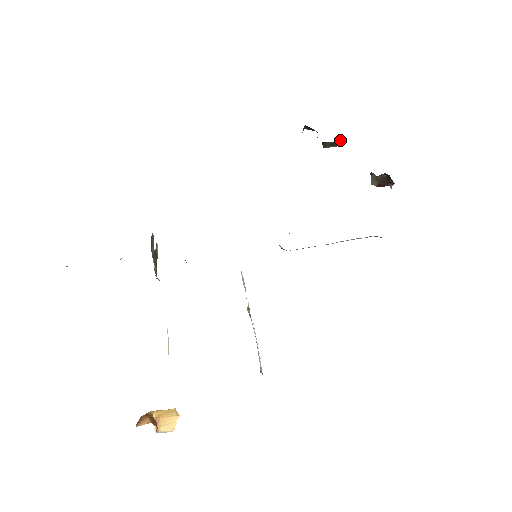
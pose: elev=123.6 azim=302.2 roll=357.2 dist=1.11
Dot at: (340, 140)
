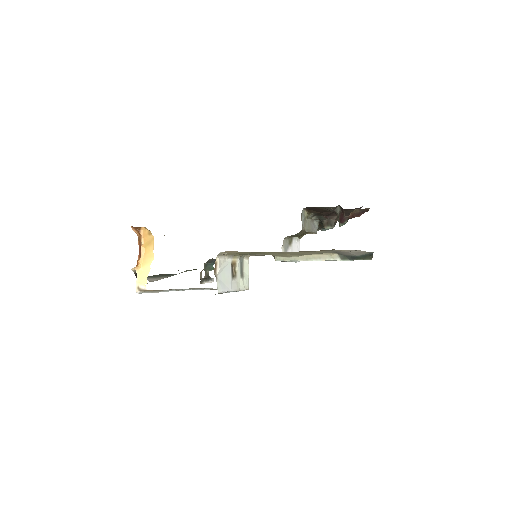
Dot at: (334, 222)
